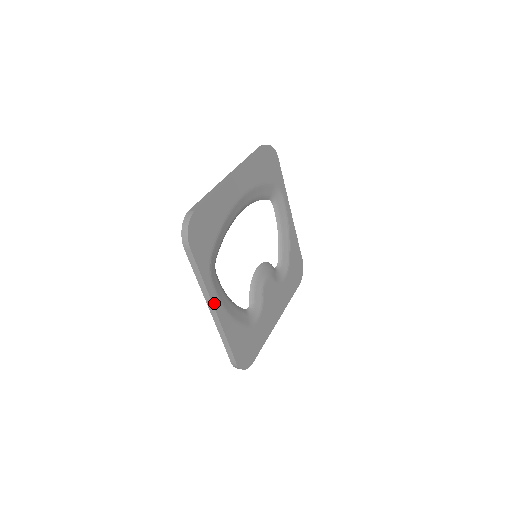
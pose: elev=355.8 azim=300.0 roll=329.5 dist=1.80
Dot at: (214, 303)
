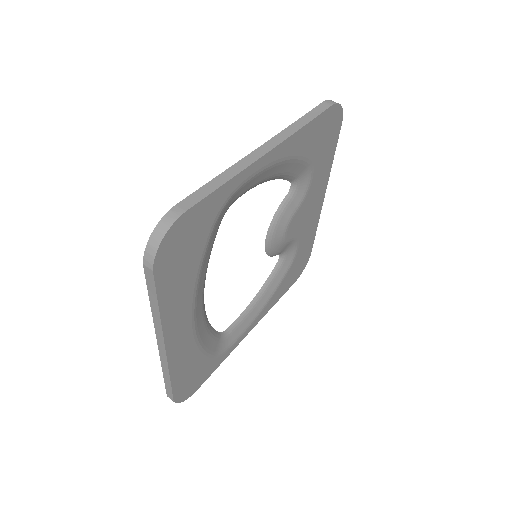
Dot at: (245, 335)
